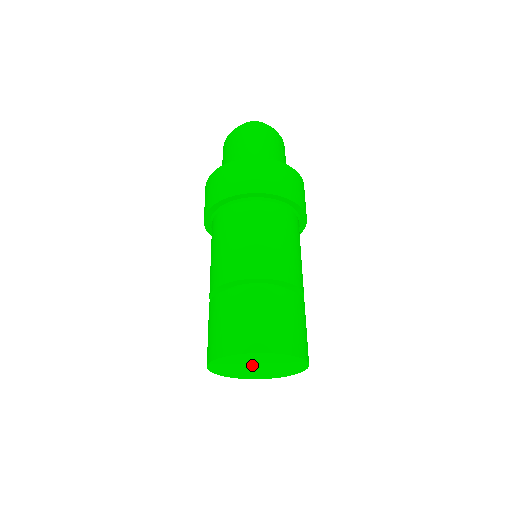
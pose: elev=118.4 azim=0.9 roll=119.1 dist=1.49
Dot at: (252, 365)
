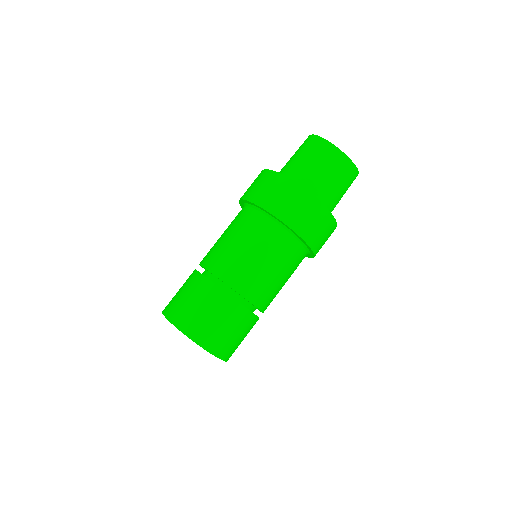
Dot at: occluded
